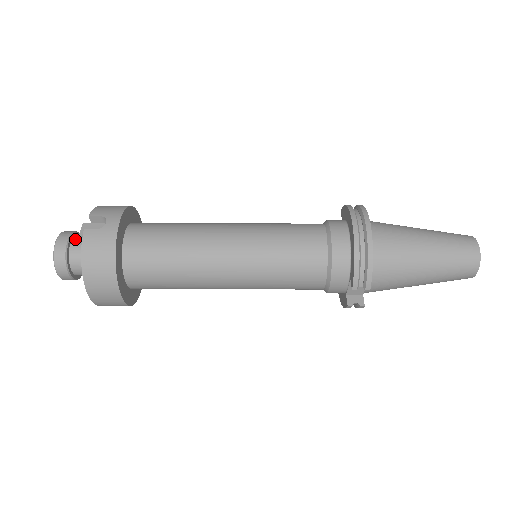
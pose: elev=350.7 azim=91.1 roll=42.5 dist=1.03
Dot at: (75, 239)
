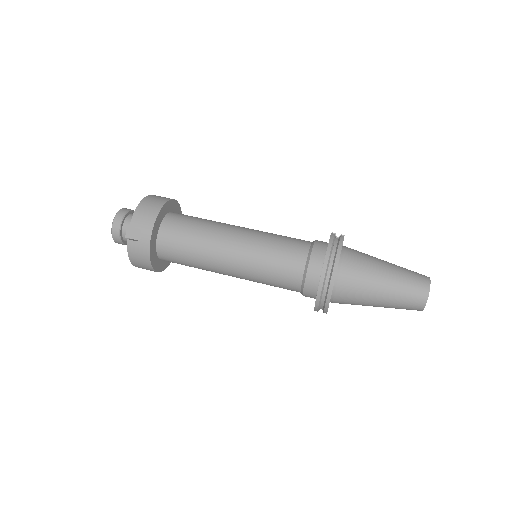
Dot at: (125, 224)
